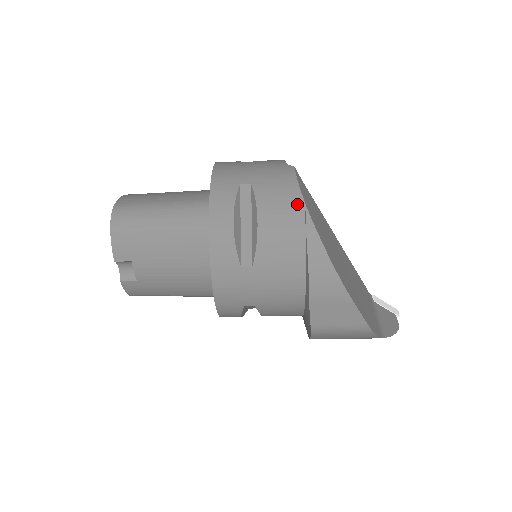
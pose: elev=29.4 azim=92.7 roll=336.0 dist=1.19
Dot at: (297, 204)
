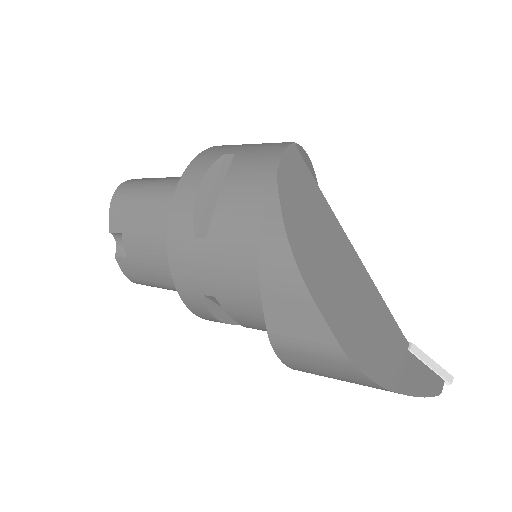
Dot at: (269, 170)
